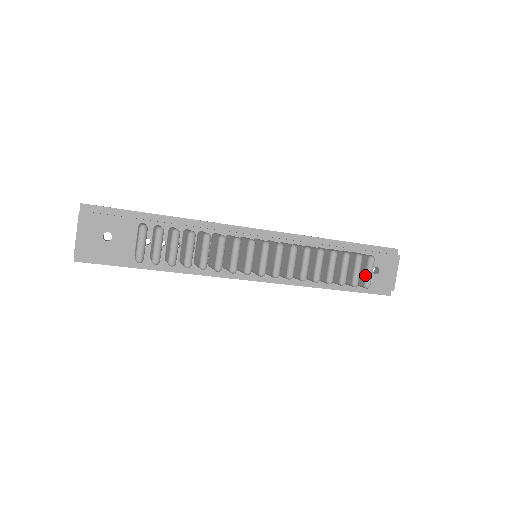
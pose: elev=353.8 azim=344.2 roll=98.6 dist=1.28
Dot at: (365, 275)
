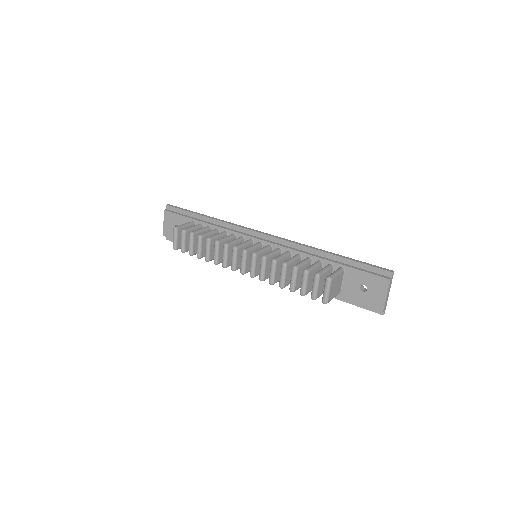
Dot at: (323, 292)
